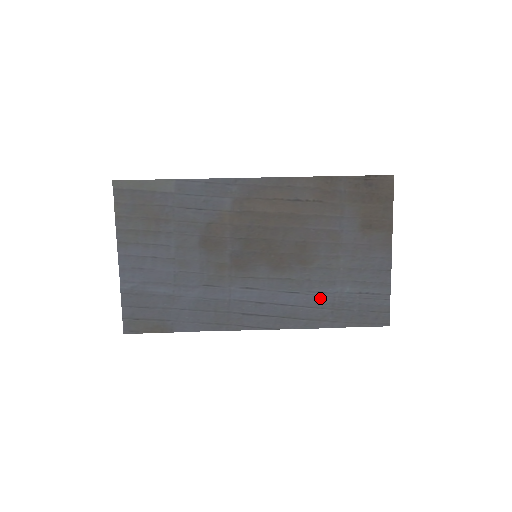
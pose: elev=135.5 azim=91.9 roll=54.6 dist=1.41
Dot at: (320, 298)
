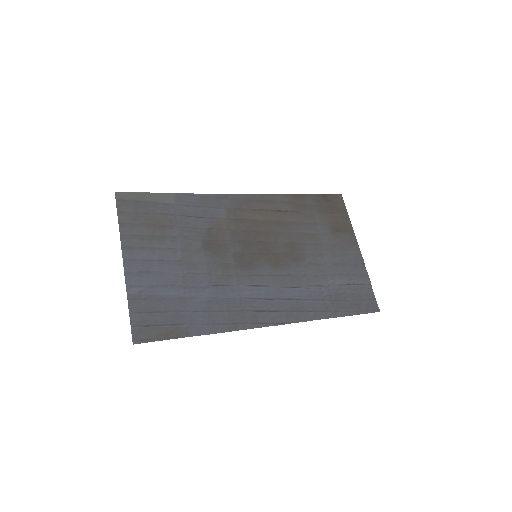
Dot at: (318, 291)
